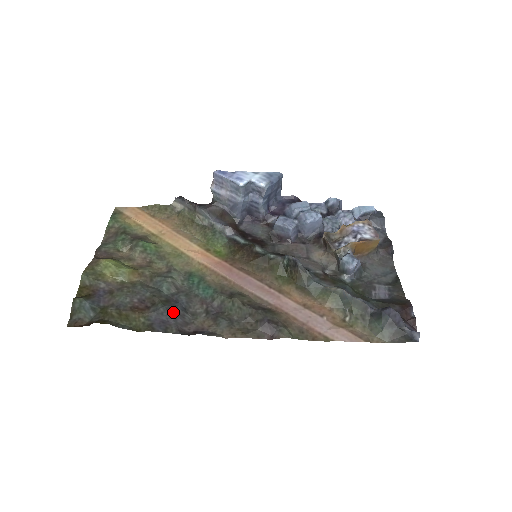
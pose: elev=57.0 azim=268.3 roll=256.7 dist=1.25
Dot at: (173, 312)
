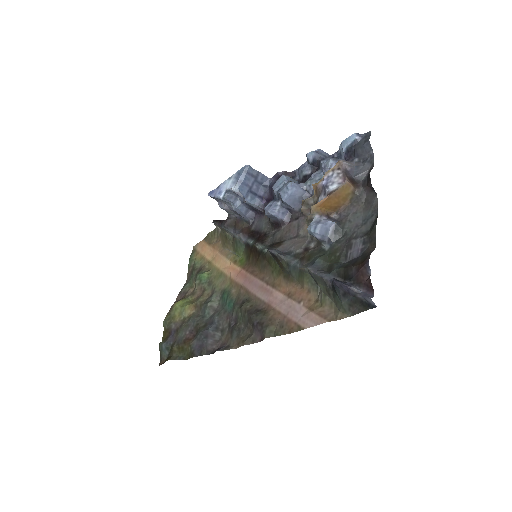
Dot at: (205, 335)
